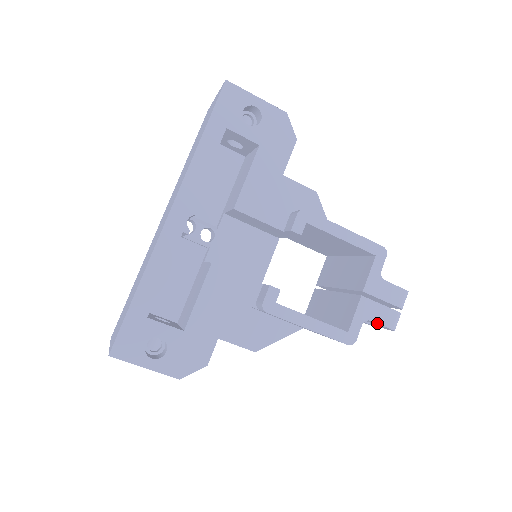
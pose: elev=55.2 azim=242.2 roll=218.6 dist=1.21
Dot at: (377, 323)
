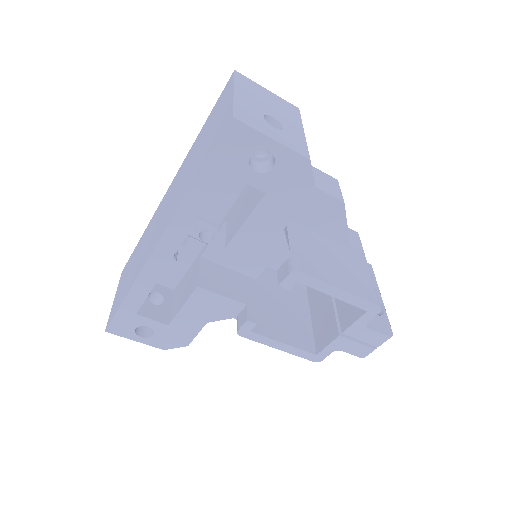
Dot at: occluded
